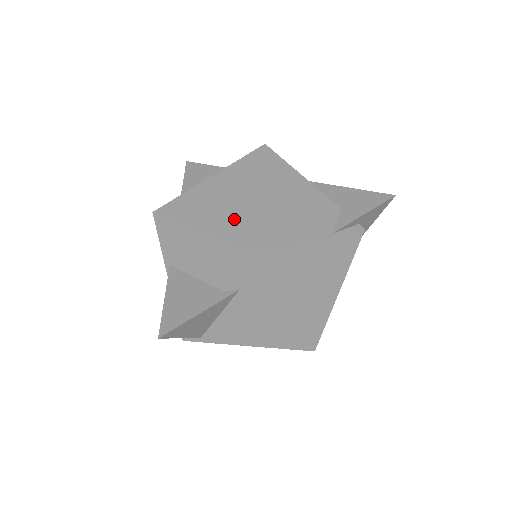
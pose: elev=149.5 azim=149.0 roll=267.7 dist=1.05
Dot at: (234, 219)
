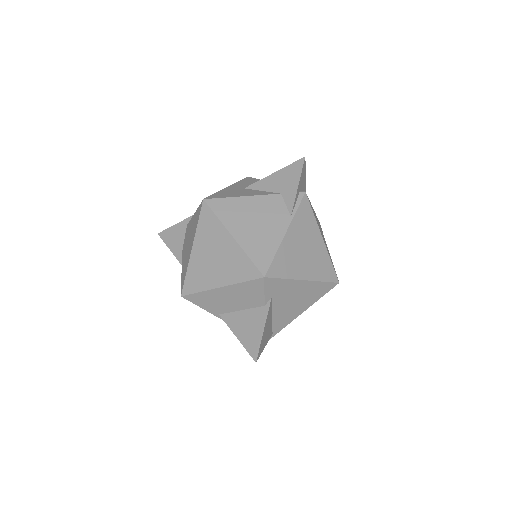
Dot at: (232, 265)
